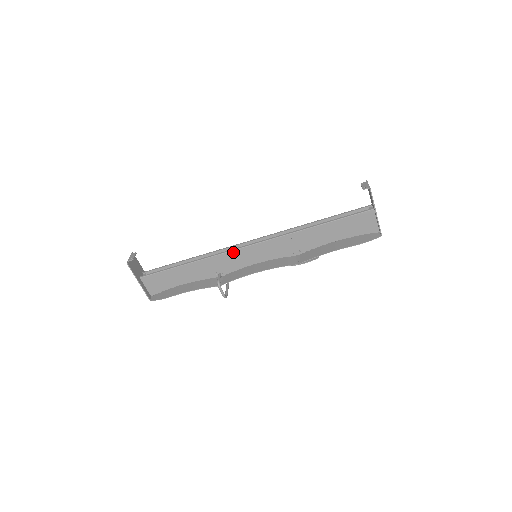
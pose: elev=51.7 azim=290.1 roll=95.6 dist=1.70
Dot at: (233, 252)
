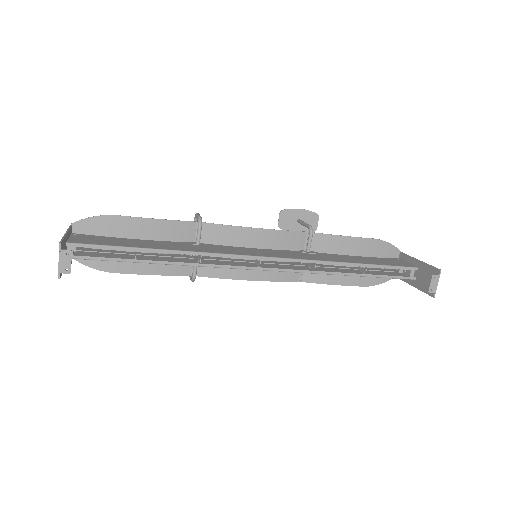
Dot at: (234, 268)
